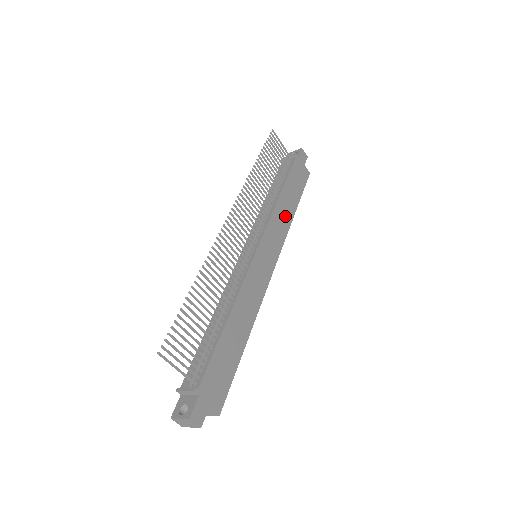
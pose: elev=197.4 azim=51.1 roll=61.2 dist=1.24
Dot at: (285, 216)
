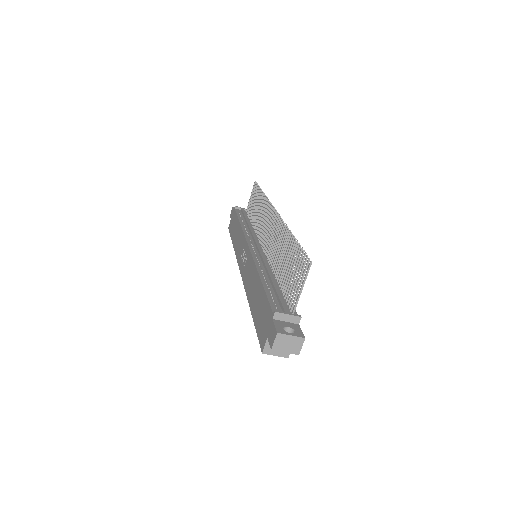
Dot at: occluded
